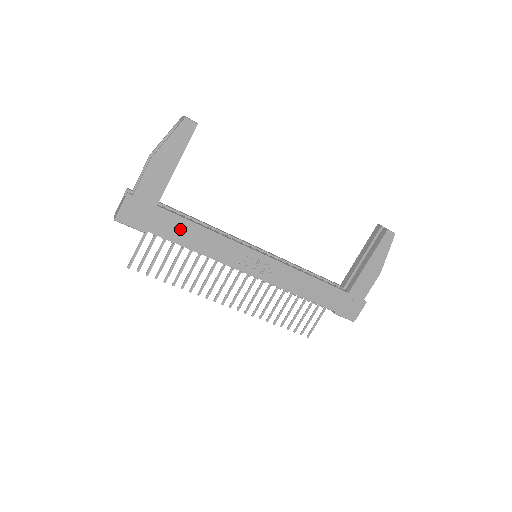
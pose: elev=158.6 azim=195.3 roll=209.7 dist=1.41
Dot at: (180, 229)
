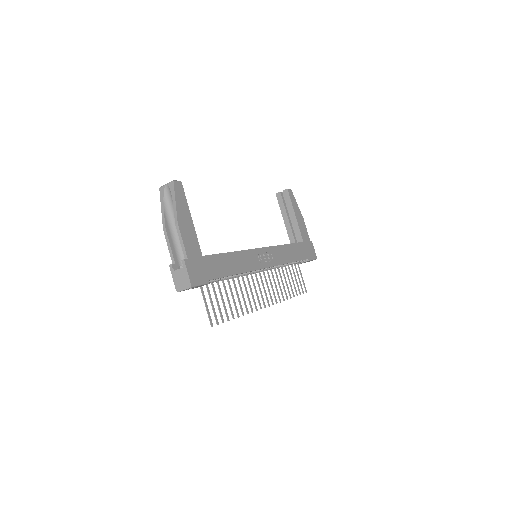
Dot at: (222, 264)
